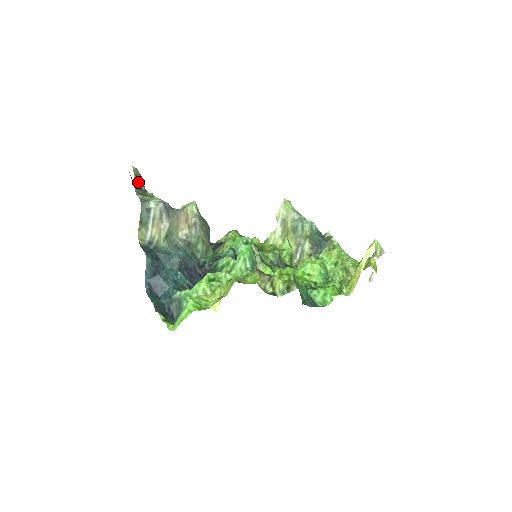
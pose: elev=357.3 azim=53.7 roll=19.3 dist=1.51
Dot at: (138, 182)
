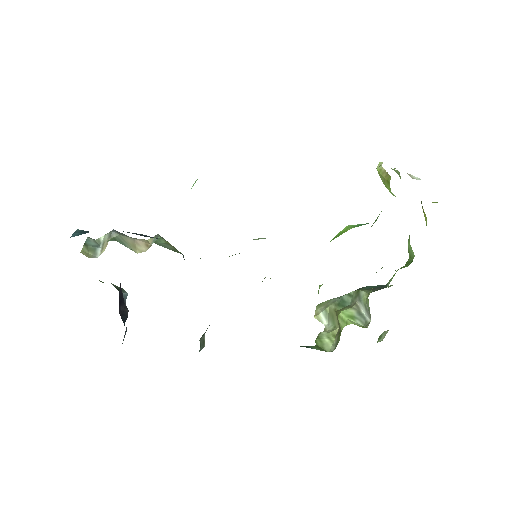
Dot at: occluded
